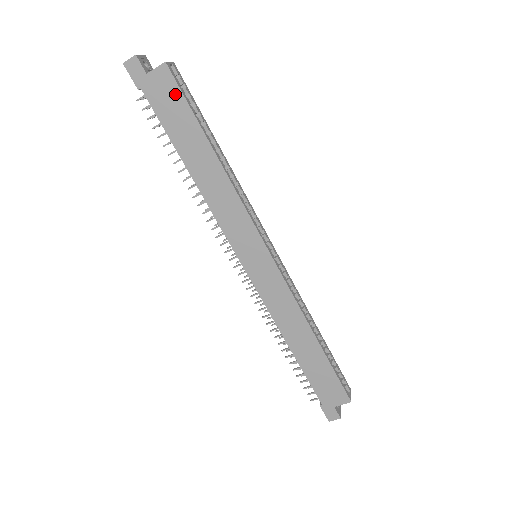
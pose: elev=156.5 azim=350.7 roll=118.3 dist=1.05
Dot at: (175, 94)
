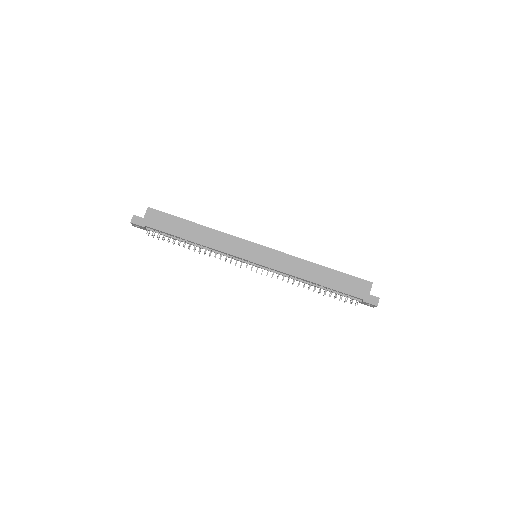
Dot at: (161, 215)
